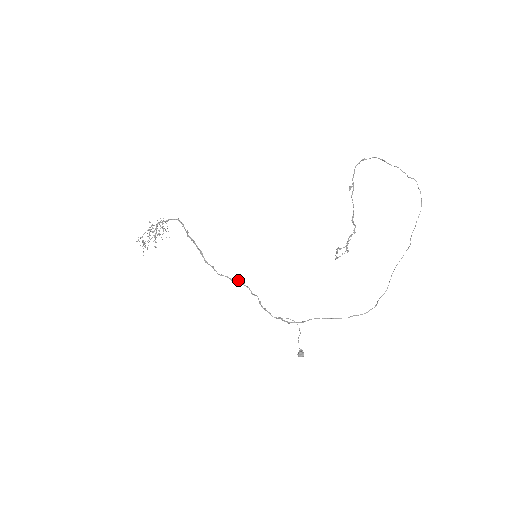
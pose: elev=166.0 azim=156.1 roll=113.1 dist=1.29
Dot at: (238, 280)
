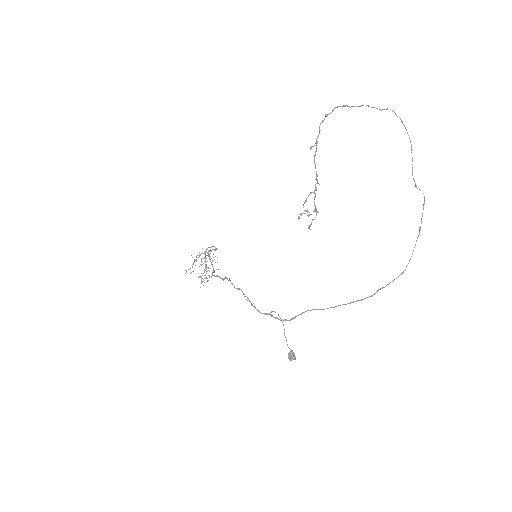
Dot at: (225, 277)
